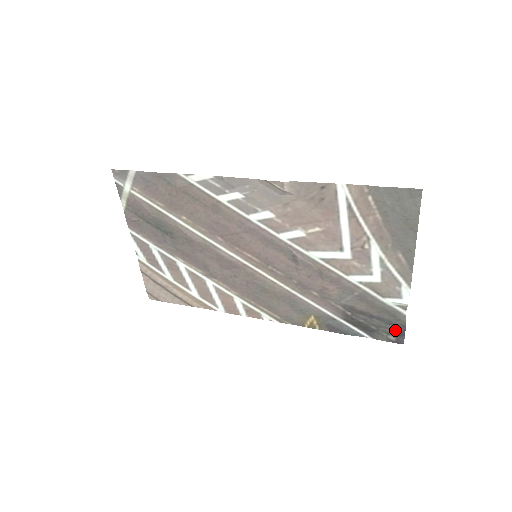
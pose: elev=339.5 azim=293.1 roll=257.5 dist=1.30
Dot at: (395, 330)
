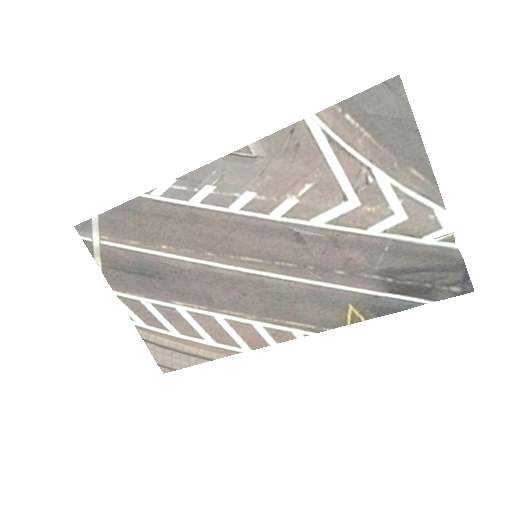
Dot at: (455, 276)
